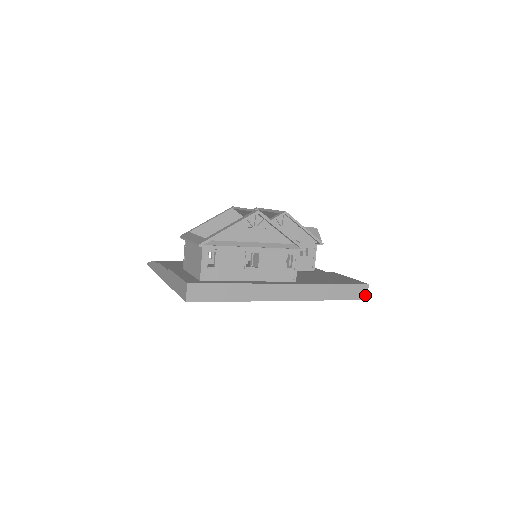
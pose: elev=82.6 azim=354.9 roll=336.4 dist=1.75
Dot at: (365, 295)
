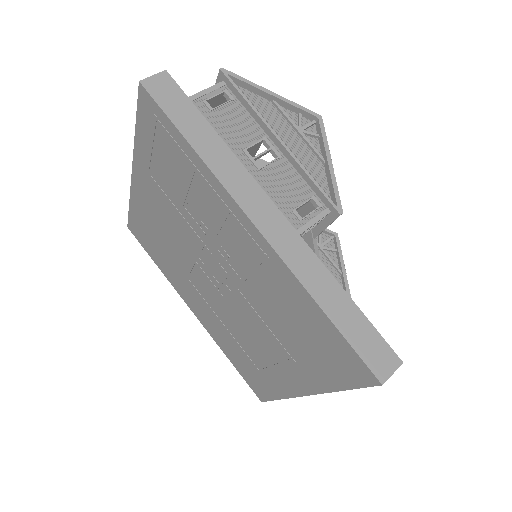
Dot at: (385, 373)
